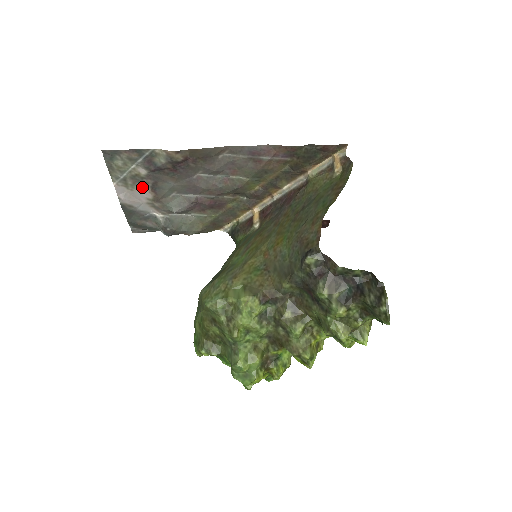
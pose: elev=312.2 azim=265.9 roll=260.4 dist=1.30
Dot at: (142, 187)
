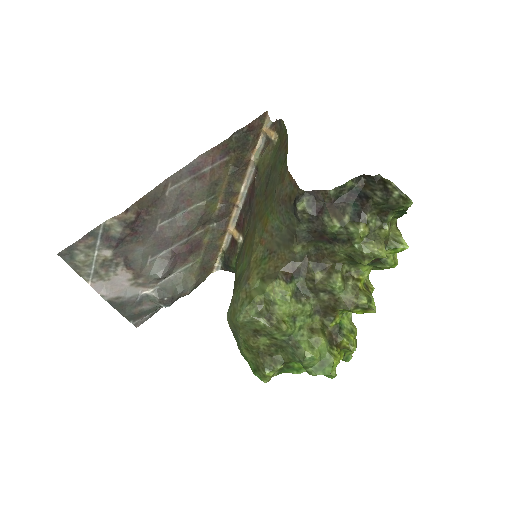
Dot at: (116, 271)
